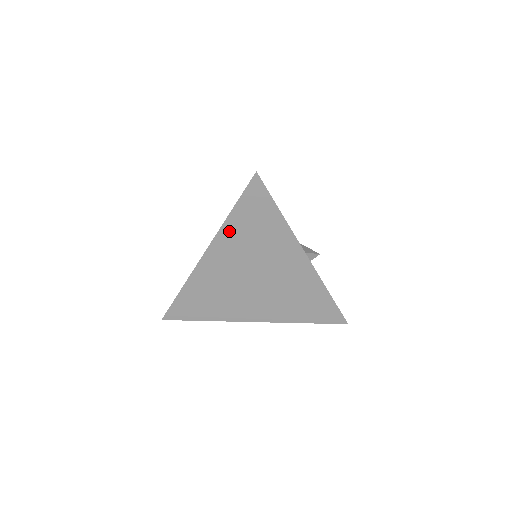
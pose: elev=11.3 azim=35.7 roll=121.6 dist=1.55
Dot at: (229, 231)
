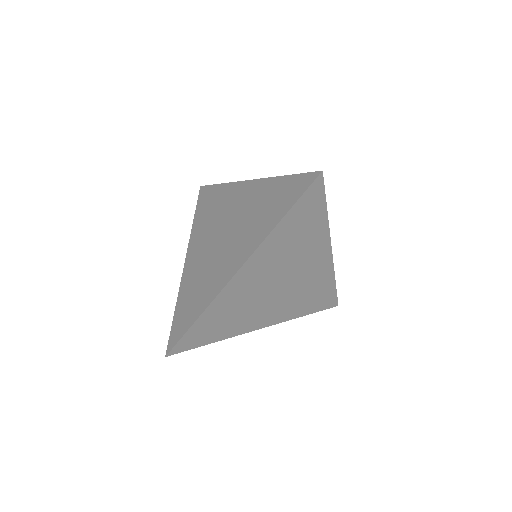
Dot at: (273, 240)
